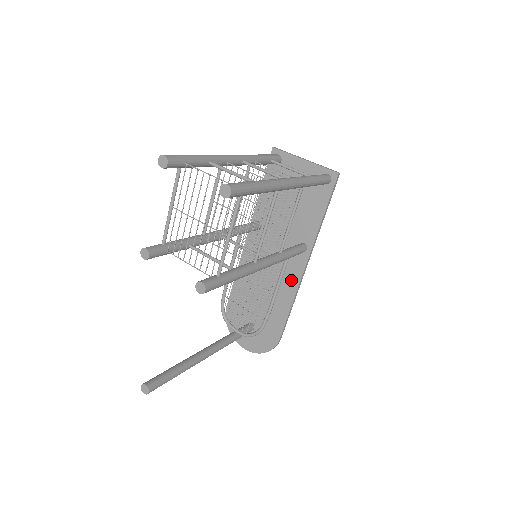
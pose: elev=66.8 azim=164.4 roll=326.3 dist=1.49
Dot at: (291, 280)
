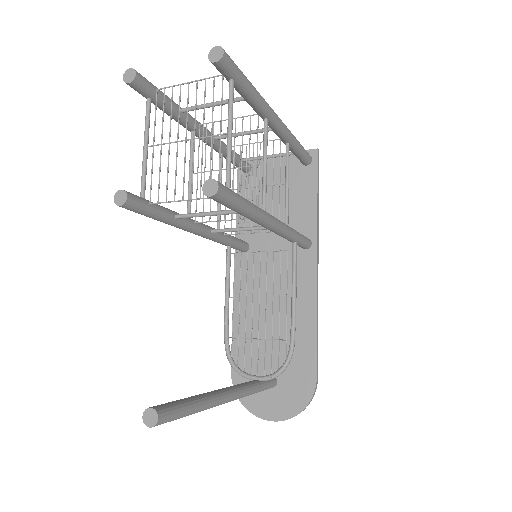
Dot at: (305, 290)
